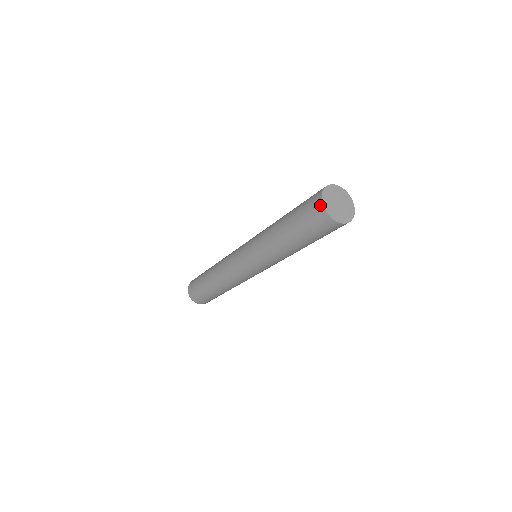
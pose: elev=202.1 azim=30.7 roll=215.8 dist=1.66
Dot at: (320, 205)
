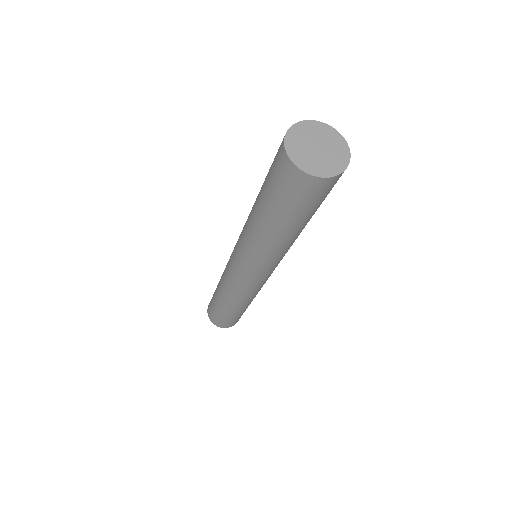
Dot at: (286, 161)
